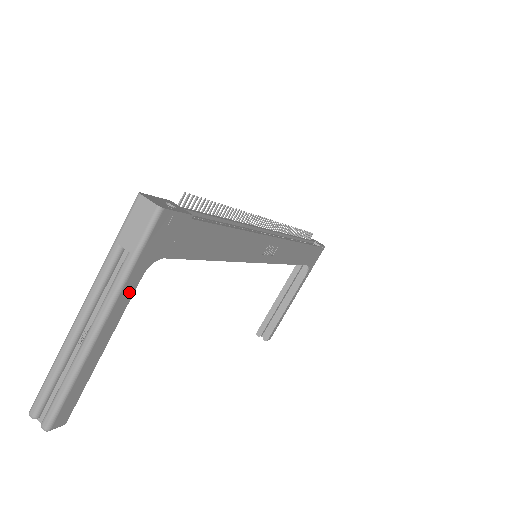
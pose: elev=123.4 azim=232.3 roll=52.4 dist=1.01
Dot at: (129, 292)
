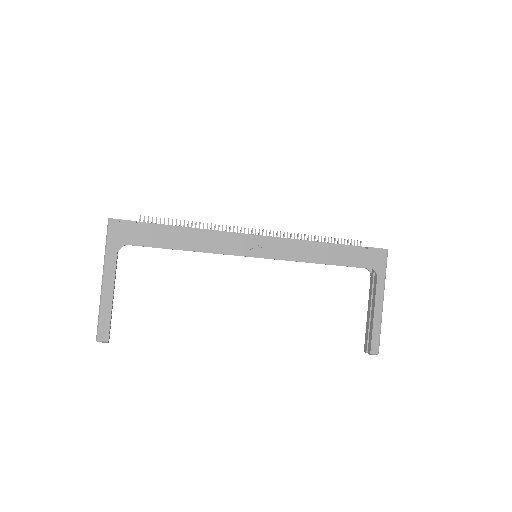
Dot at: (112, 262)
